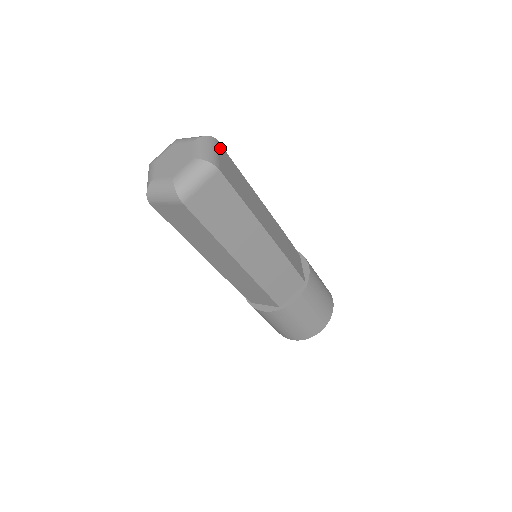
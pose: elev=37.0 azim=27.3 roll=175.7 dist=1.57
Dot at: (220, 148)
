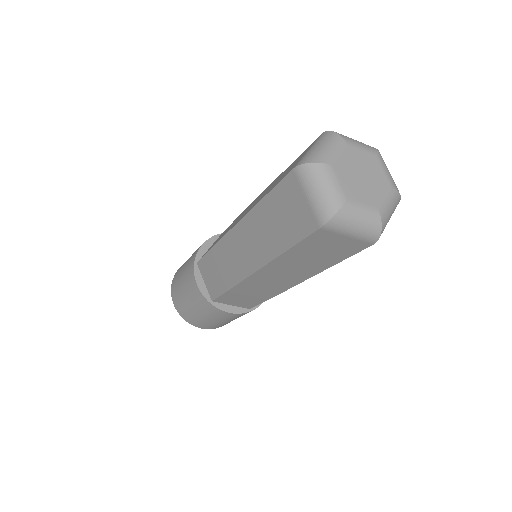
Dot at: occluded
